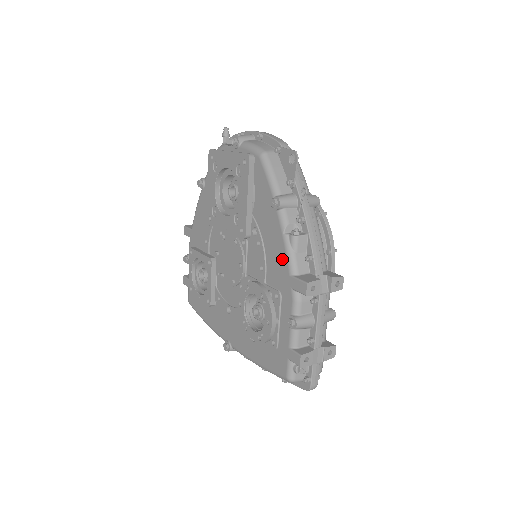
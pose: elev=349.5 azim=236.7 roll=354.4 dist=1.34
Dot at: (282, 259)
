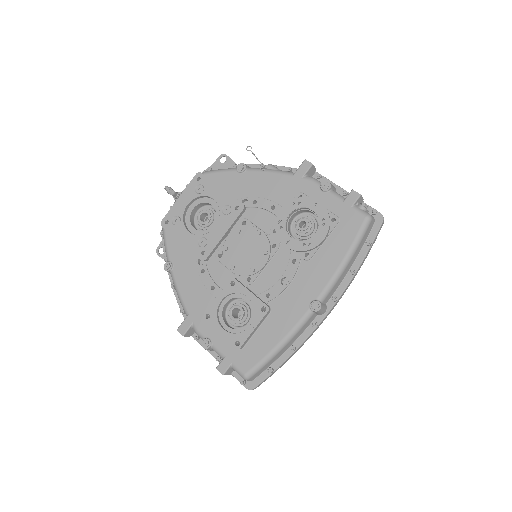
Dot at: (278, 179)
